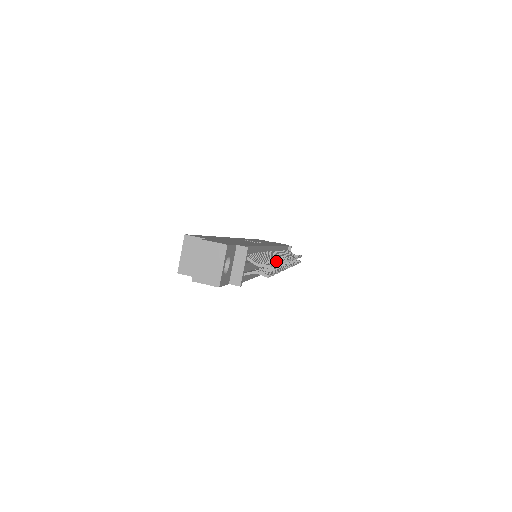
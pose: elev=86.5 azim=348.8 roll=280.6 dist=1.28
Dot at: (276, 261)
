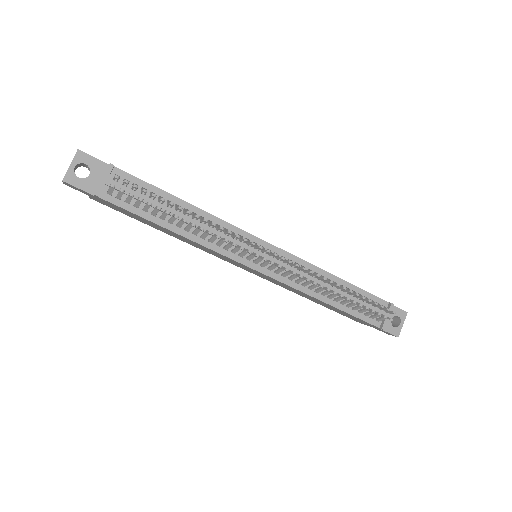
Dot at: occluded
